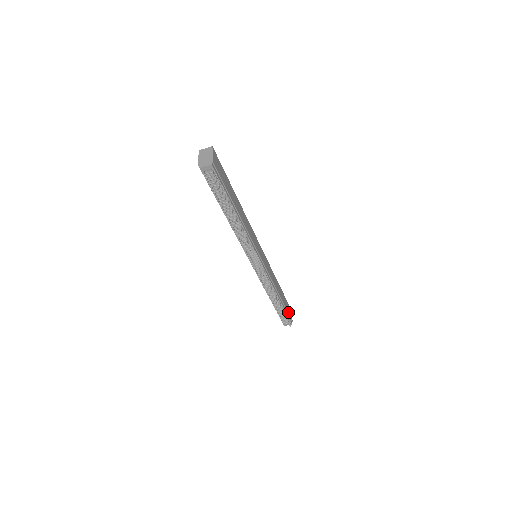
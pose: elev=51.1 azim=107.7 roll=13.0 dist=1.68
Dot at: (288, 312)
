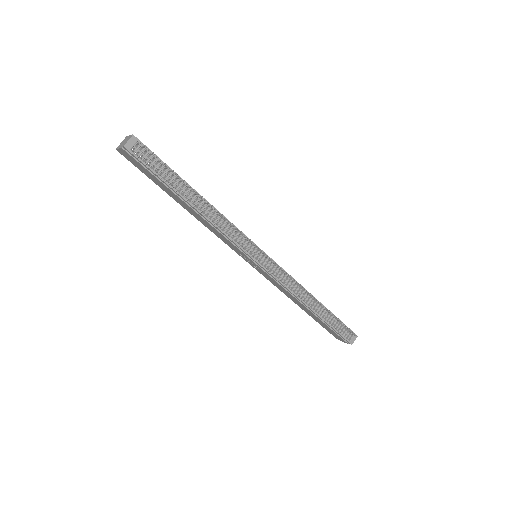
Dot at: occluded
